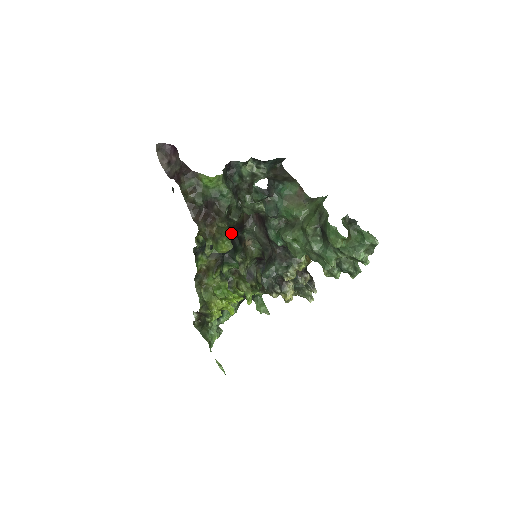
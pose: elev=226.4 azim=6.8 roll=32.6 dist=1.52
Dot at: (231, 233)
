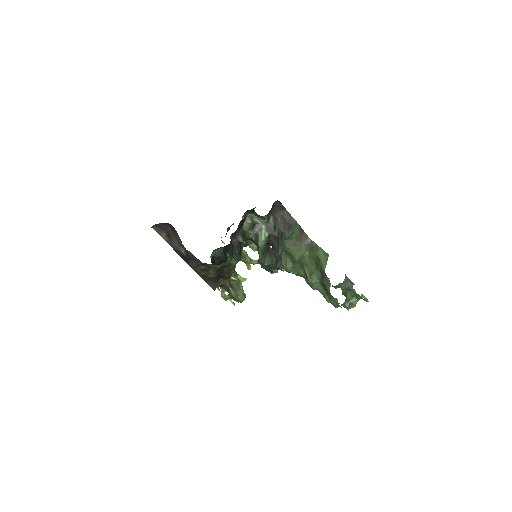
Dot at: occluded
